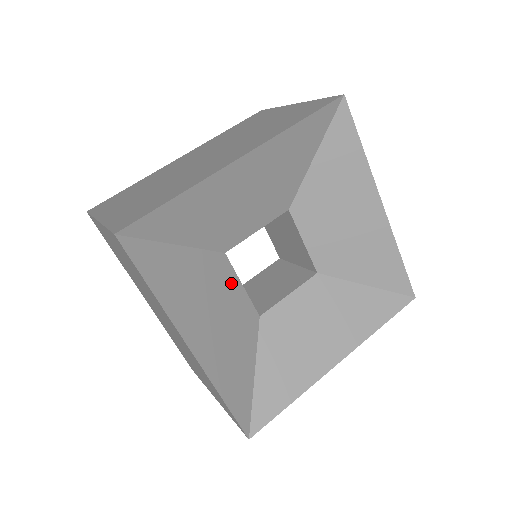
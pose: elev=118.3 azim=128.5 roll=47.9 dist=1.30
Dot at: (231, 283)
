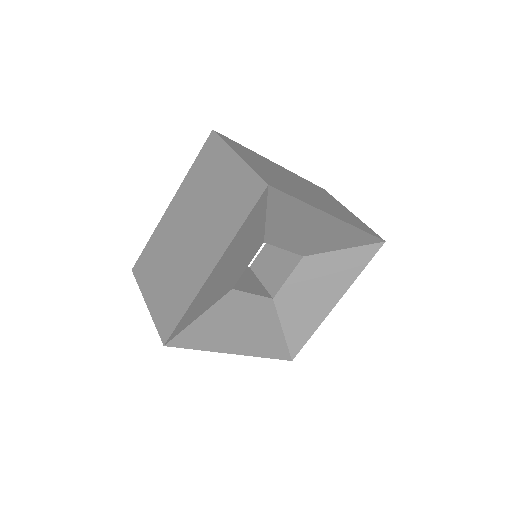
Dot at: (244, 300)
